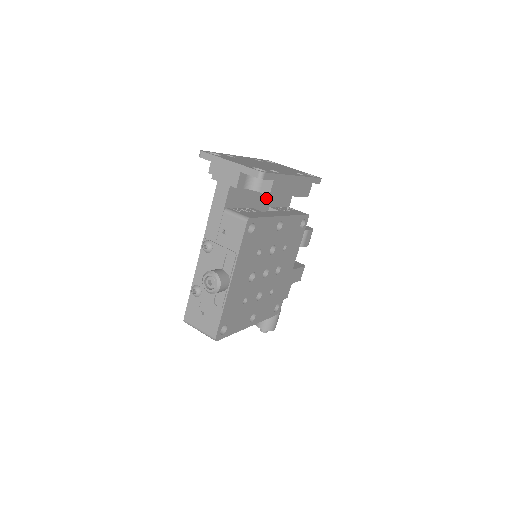
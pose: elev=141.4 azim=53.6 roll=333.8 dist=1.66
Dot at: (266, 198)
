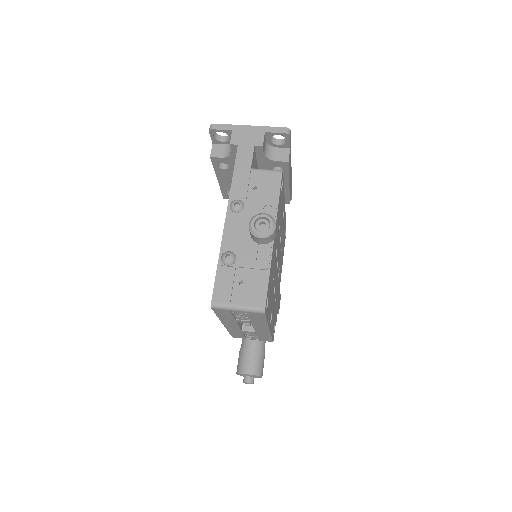
Dot at: occluded
